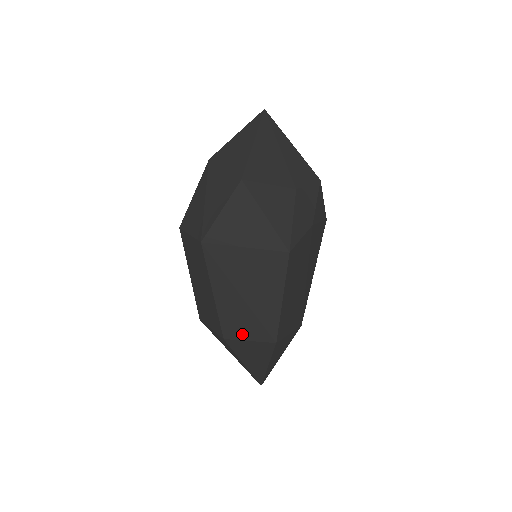
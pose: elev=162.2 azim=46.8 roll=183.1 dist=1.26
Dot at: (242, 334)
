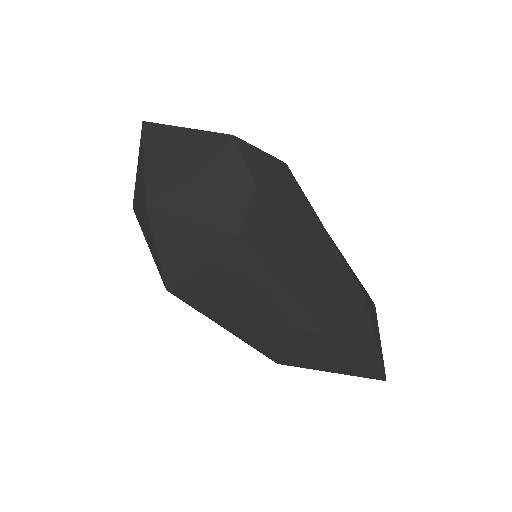
Dot at: (286, 348)
